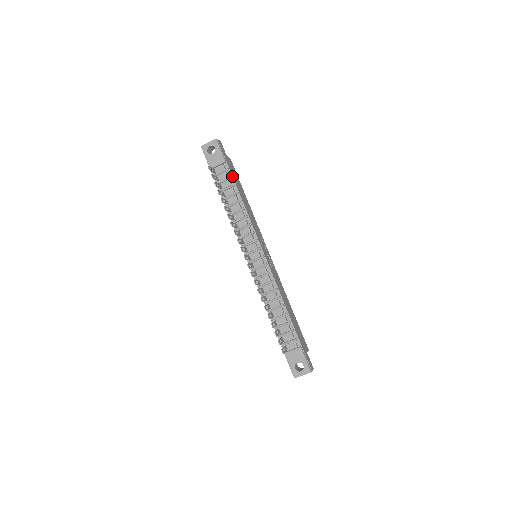
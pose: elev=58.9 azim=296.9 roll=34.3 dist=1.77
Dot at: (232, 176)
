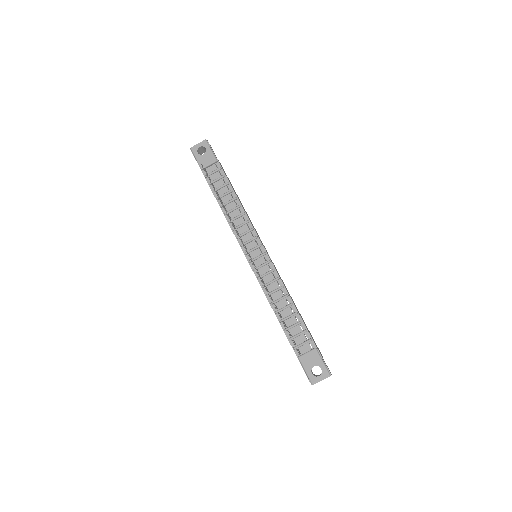
Dot at: (225, 175)
